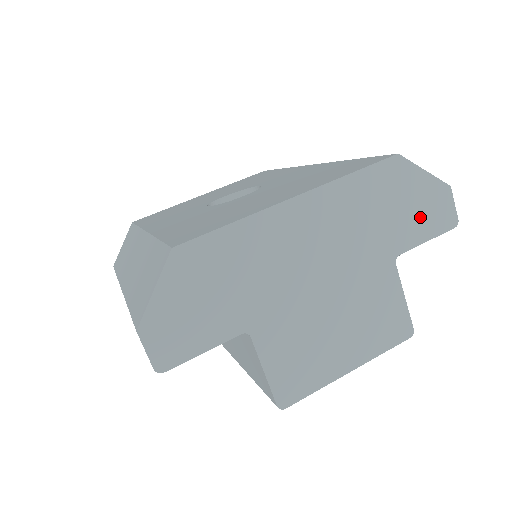
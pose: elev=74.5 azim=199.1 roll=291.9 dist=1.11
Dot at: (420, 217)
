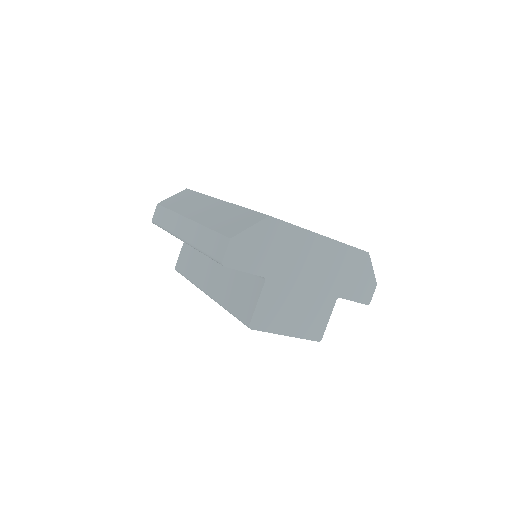
Dot at: (358, 288)
